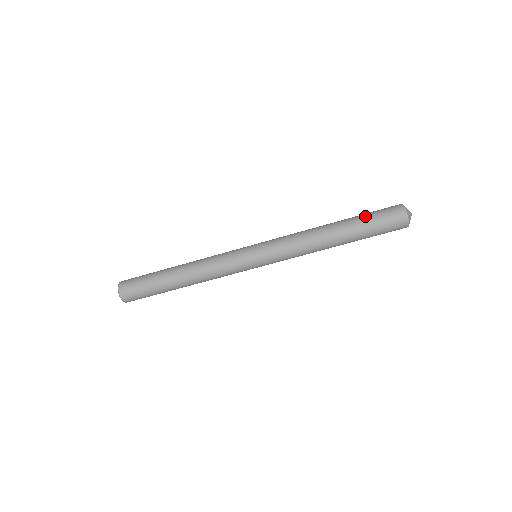
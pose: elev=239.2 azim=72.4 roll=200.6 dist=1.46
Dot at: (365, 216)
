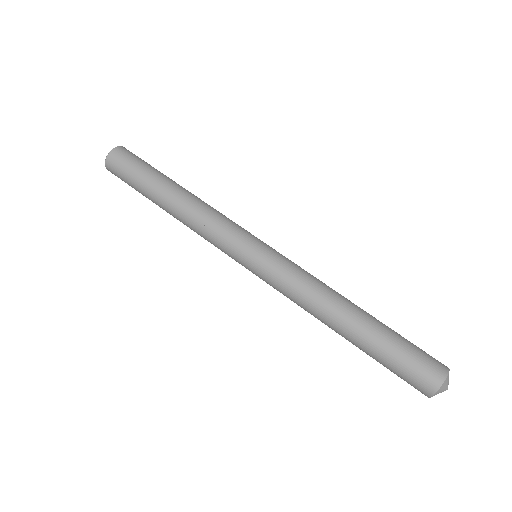
Dot at: occluded
